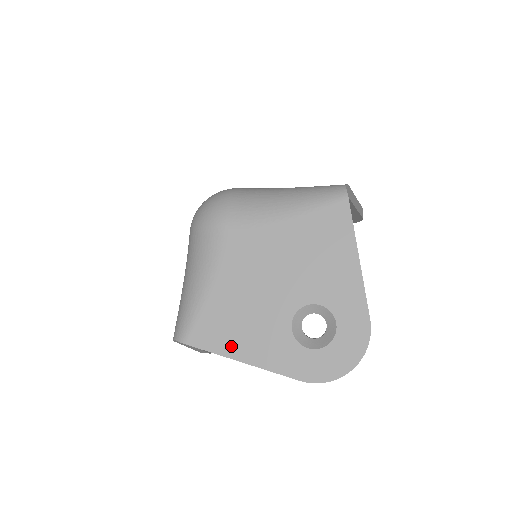
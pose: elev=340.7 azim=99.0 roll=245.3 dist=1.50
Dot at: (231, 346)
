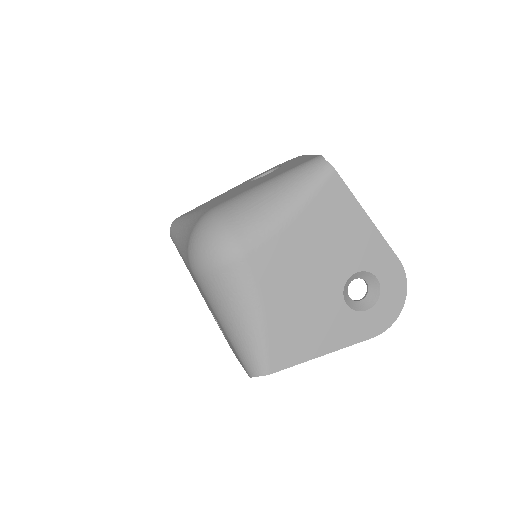
Dot at: (308, 350)
